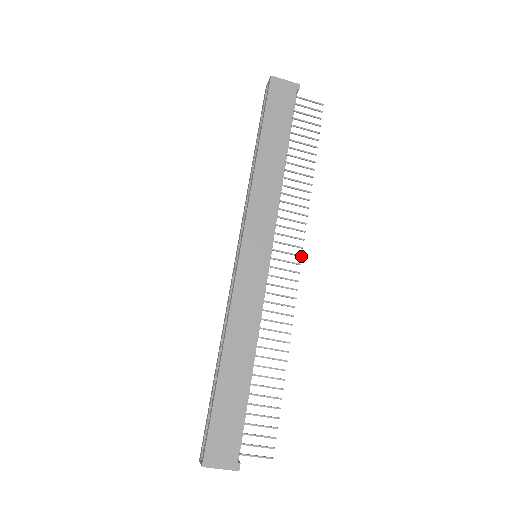
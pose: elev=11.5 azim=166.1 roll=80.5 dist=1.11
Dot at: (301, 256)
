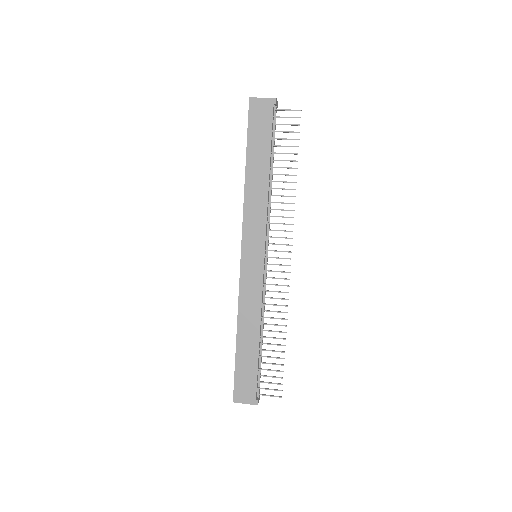
Dot at: (291, 252)
